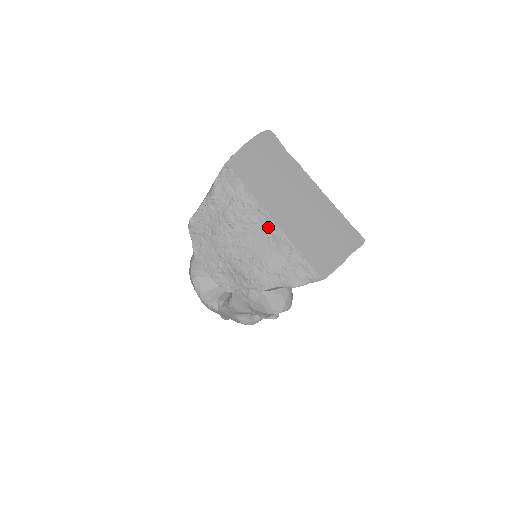
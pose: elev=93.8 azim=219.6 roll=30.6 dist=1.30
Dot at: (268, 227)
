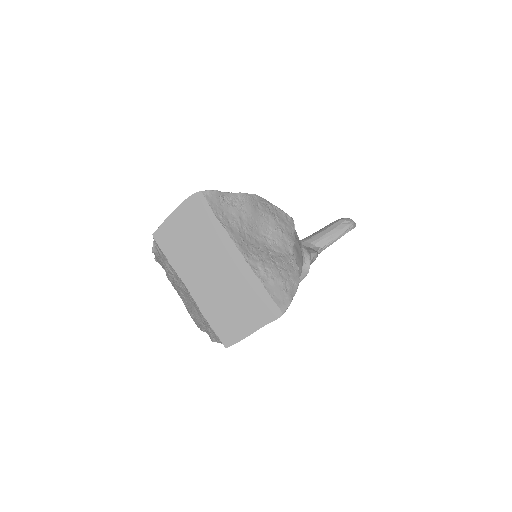
Dot at: (188, 293)
